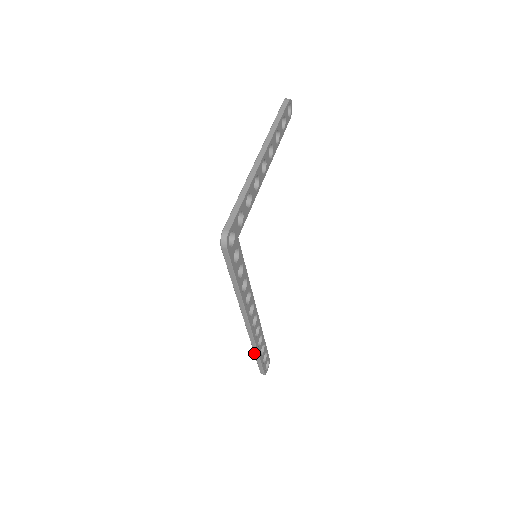
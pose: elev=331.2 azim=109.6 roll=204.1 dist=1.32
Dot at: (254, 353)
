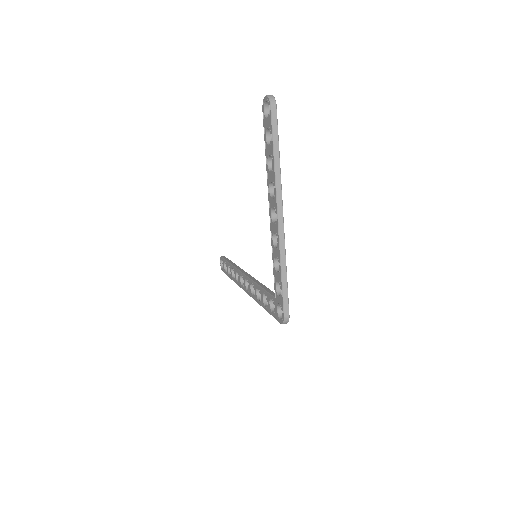
Dot at: occluded
